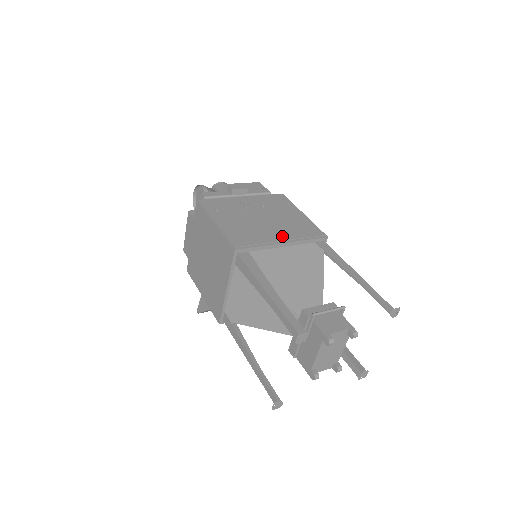
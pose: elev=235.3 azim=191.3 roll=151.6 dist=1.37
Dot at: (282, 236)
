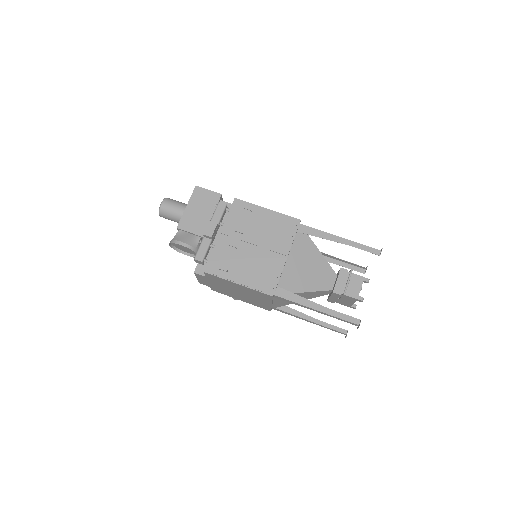
Dot at: (281, 252)
